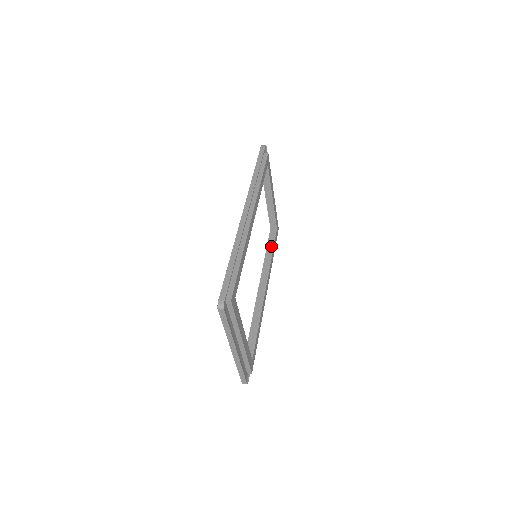
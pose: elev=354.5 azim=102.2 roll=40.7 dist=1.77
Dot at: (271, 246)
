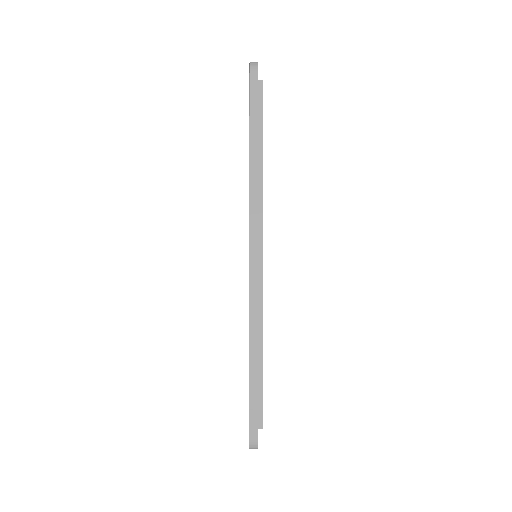
Dot at: occluded
